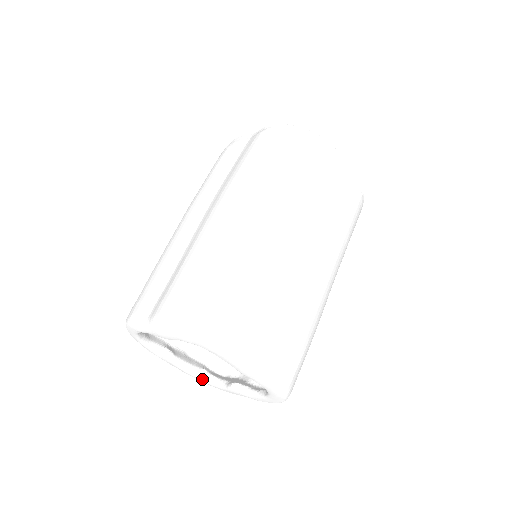
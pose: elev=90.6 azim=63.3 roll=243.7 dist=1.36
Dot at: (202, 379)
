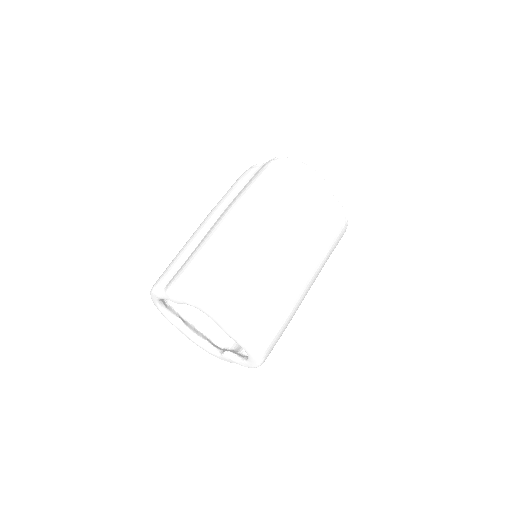
Dot at: (204, 347)
